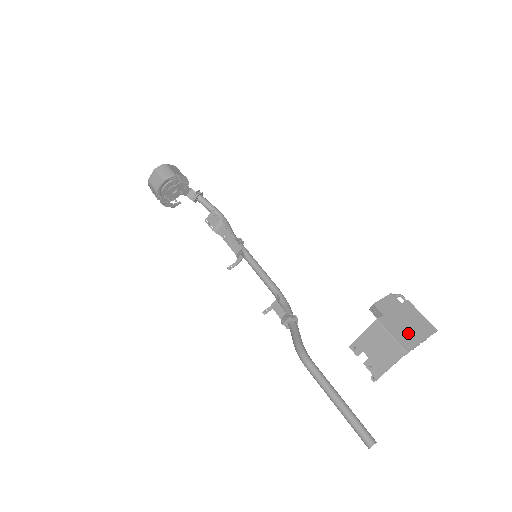
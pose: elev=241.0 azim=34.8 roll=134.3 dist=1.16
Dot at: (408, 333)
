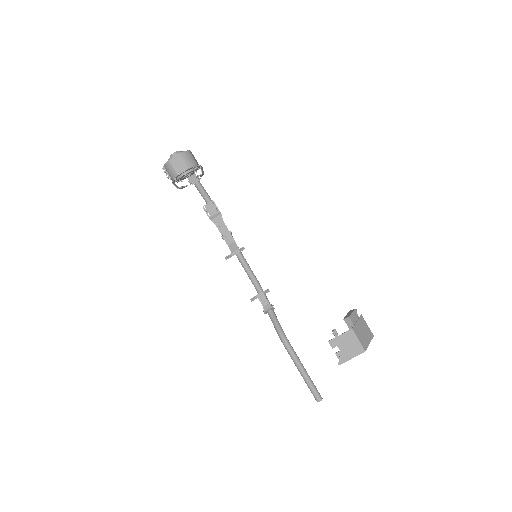
Dot at: (364, 338)
